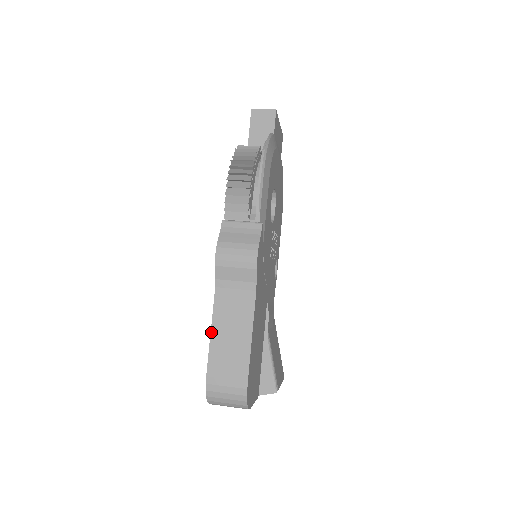
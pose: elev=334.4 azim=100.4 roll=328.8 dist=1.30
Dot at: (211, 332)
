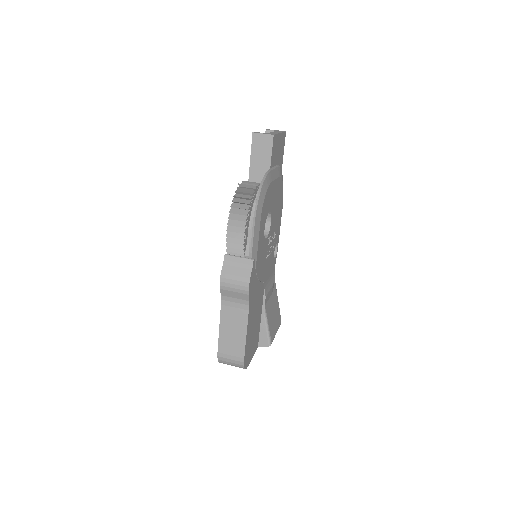
Dot at: (220, 327)
